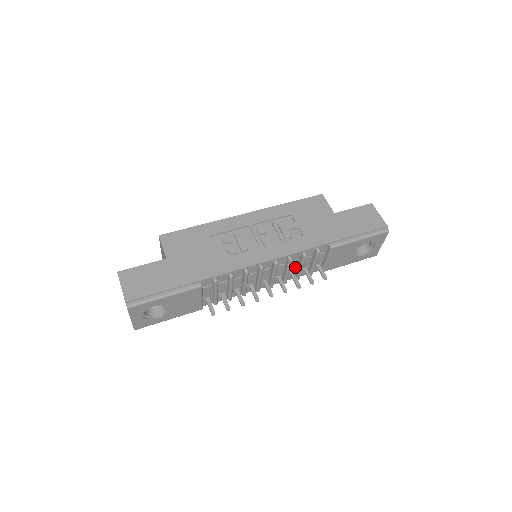
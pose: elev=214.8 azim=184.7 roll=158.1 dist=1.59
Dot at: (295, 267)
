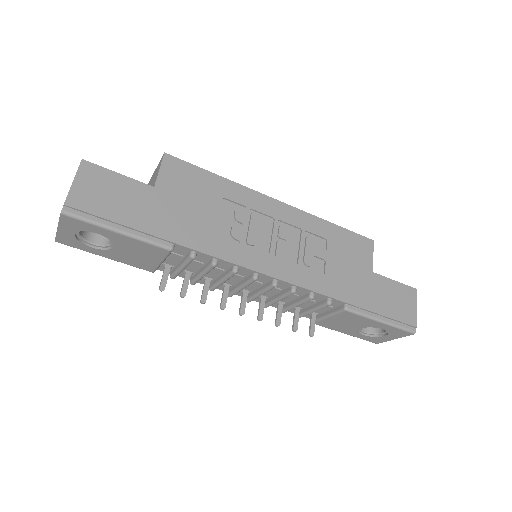
Dot at: (289, 299)
